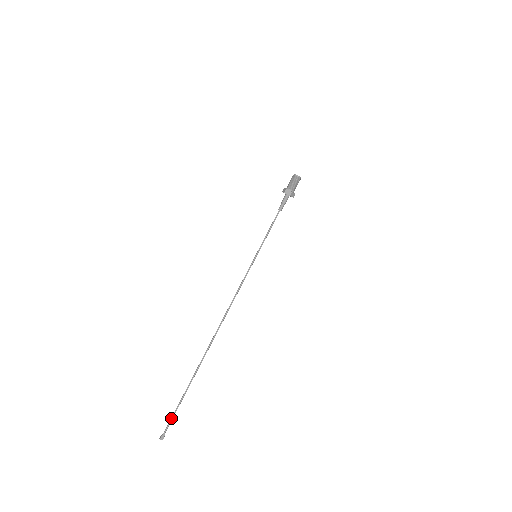
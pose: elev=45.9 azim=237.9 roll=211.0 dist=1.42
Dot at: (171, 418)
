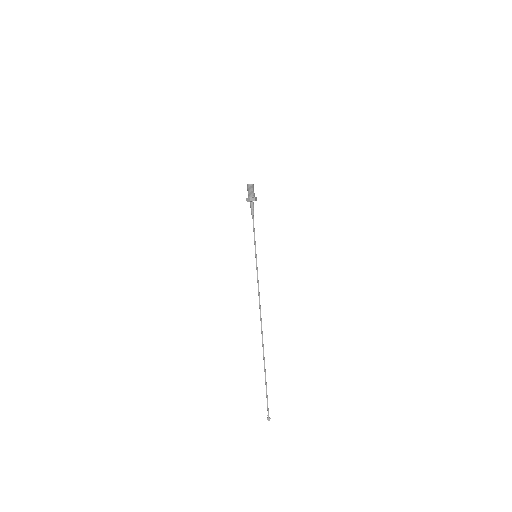
Dot at: occluded
